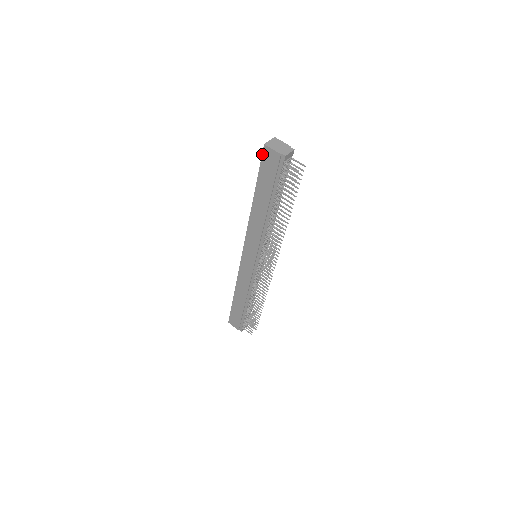
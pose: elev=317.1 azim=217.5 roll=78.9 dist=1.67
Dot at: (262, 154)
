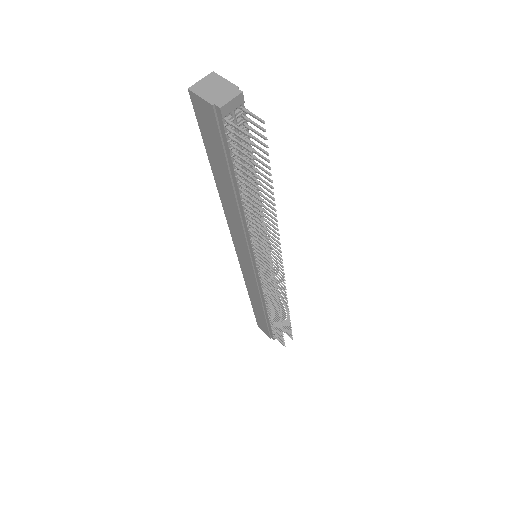
Dot at: (193, 107)
